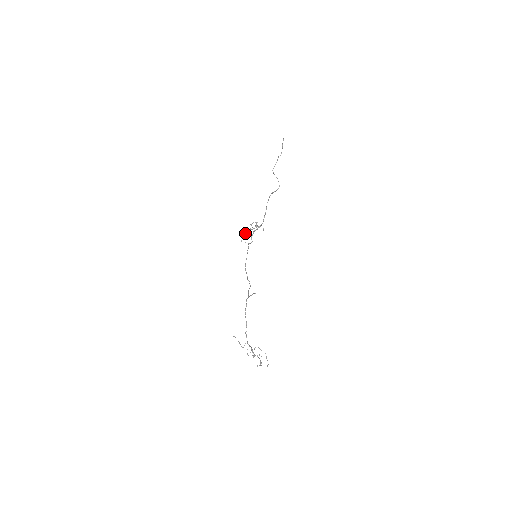
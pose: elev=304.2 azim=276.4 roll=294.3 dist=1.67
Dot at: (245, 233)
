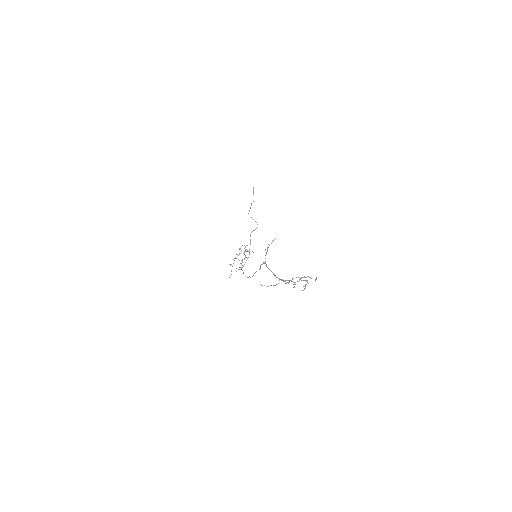
Dot at: (234, 260)
